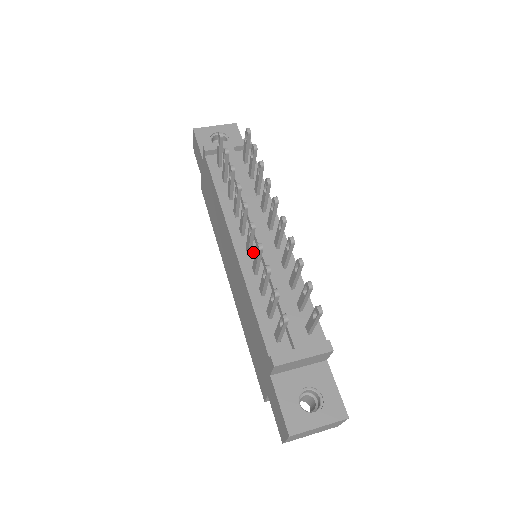
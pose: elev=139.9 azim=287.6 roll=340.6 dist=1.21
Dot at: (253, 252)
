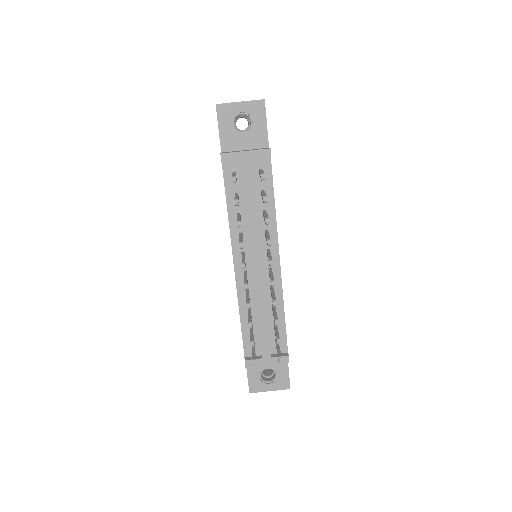
Dot at: (249, 276)
